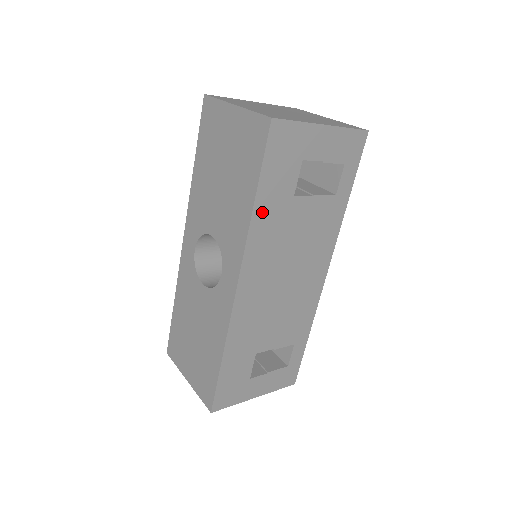
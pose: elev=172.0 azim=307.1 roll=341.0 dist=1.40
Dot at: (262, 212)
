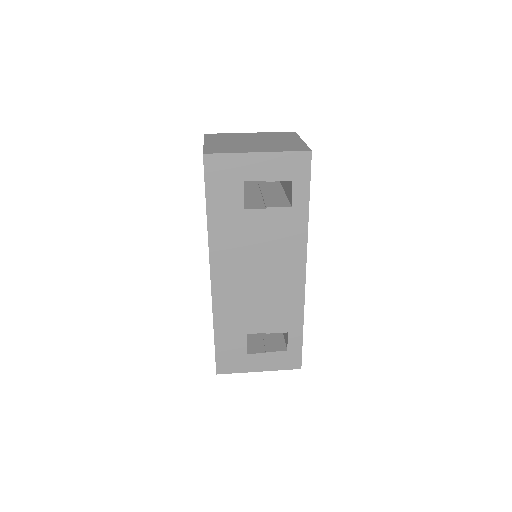
Dot at: (217, 222)
